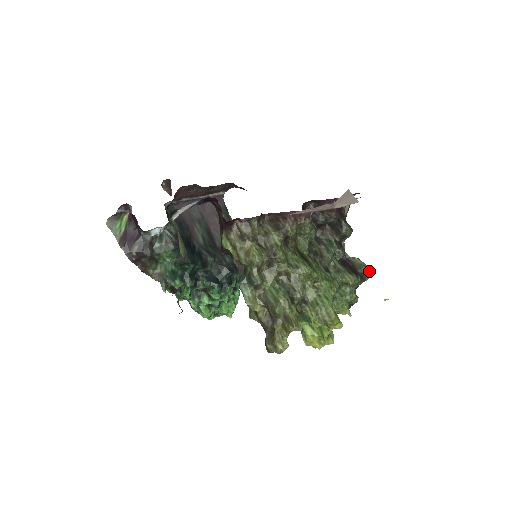
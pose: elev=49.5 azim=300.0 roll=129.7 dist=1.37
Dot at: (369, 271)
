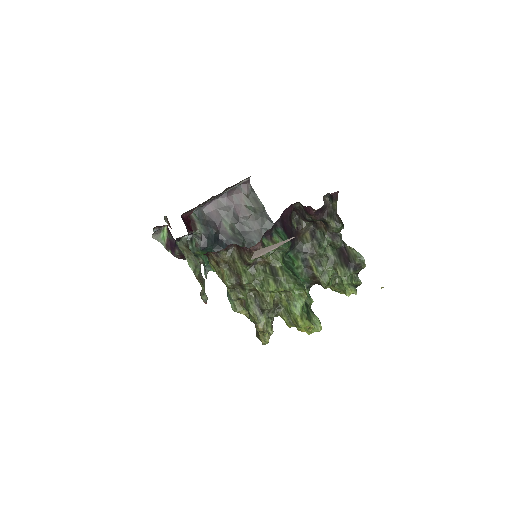
Dot at: (364, 261)
